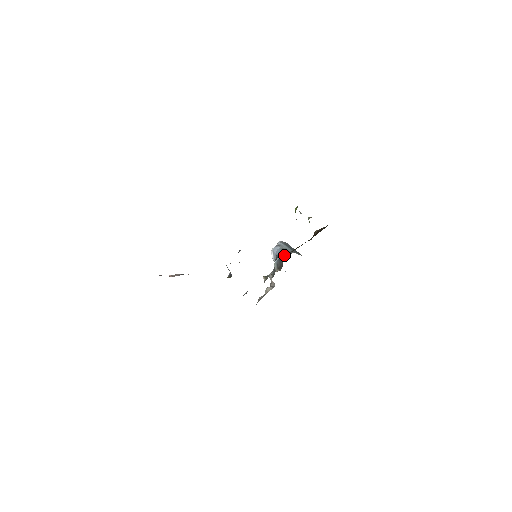
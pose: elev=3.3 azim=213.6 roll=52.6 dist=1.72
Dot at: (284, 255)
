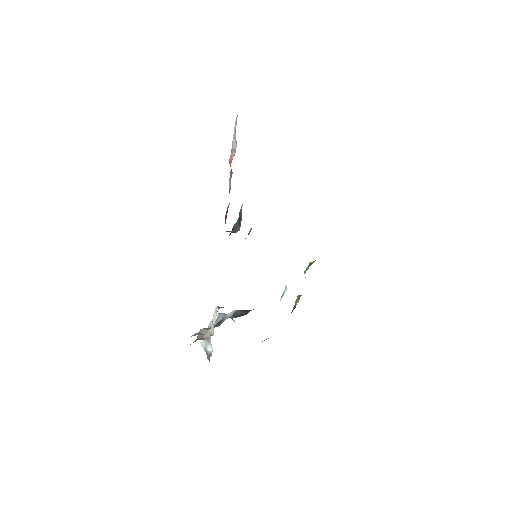
Dot at: occluded
